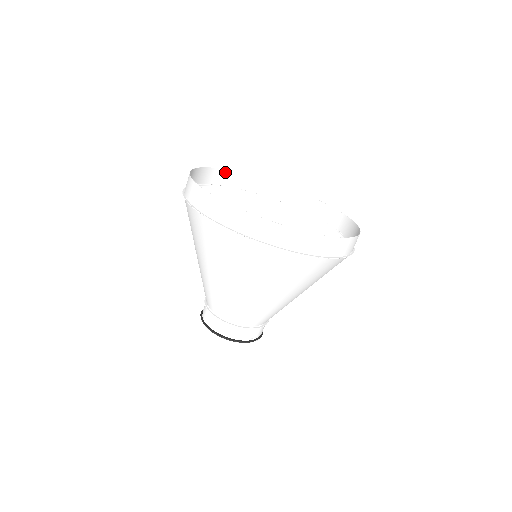
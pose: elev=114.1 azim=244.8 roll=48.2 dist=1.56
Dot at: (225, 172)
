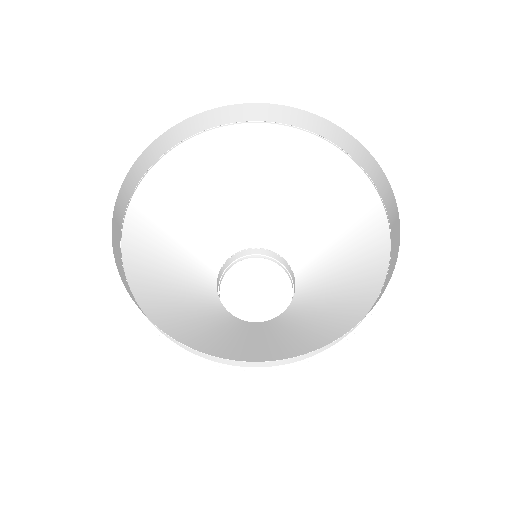
Dot at: (143, 155)
